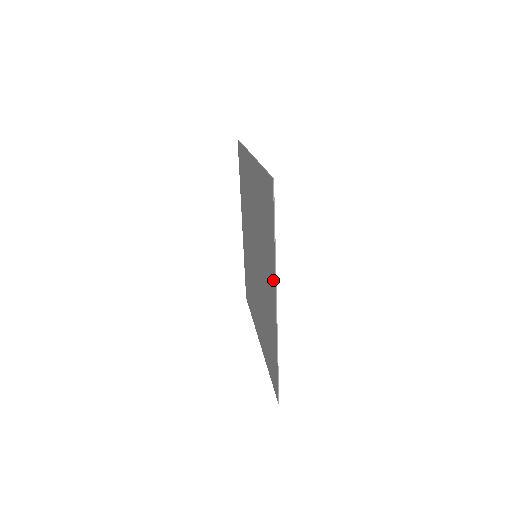
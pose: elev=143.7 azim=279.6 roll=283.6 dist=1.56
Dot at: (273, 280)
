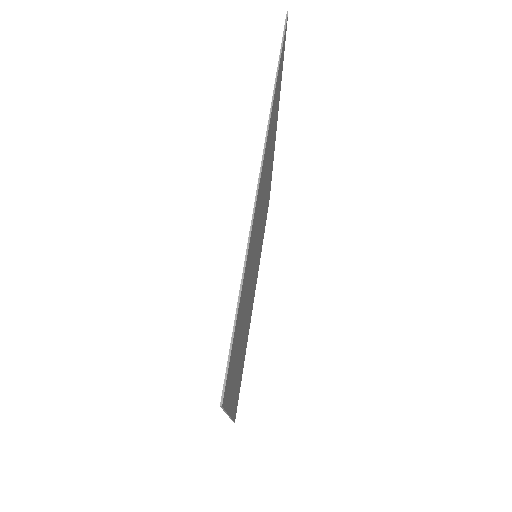
Dot at: occluded
